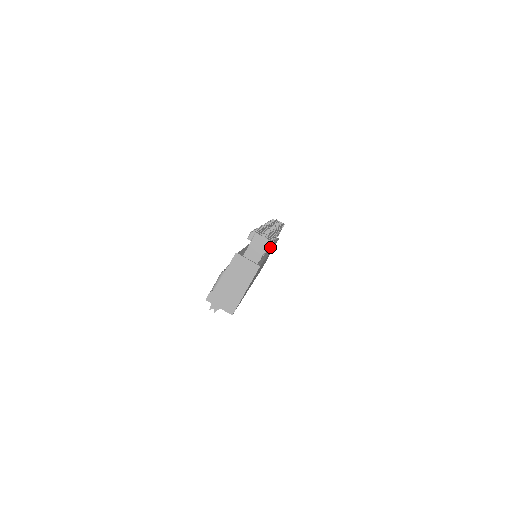
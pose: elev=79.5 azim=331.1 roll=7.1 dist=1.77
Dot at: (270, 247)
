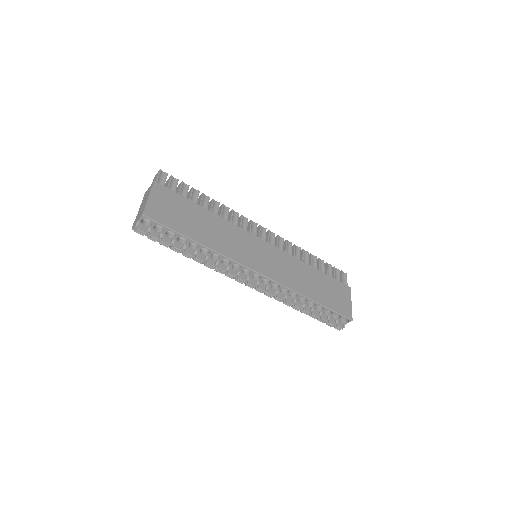
Dot at: (264, 242)
